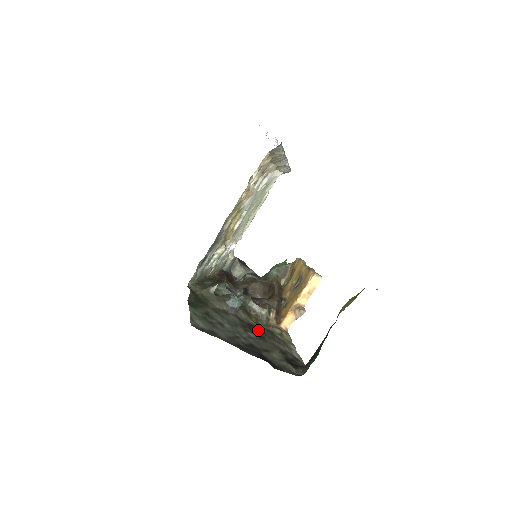
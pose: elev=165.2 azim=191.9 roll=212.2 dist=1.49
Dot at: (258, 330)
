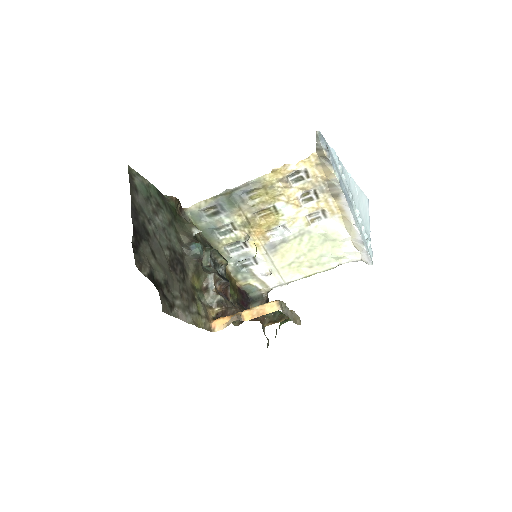
Dot at: (181, 271)
